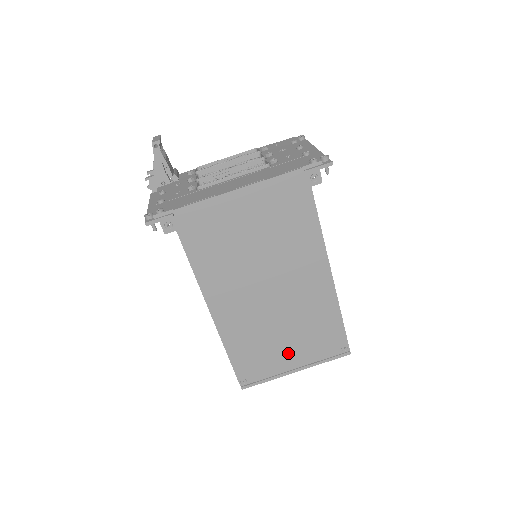
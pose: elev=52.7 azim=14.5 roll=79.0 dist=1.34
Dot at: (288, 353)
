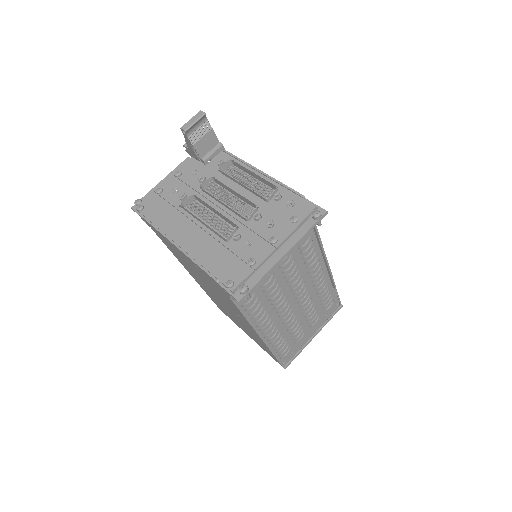
Dot at: (243, 329)
